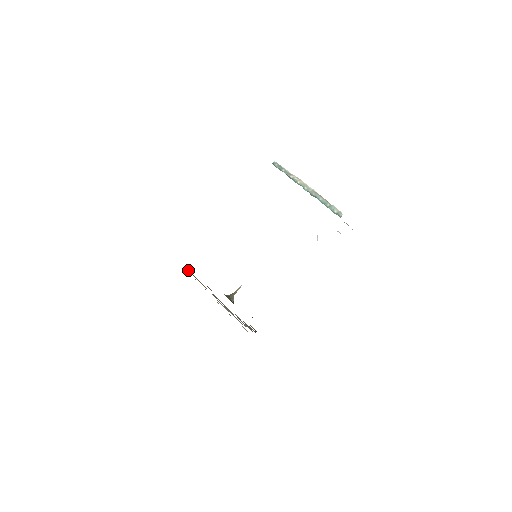
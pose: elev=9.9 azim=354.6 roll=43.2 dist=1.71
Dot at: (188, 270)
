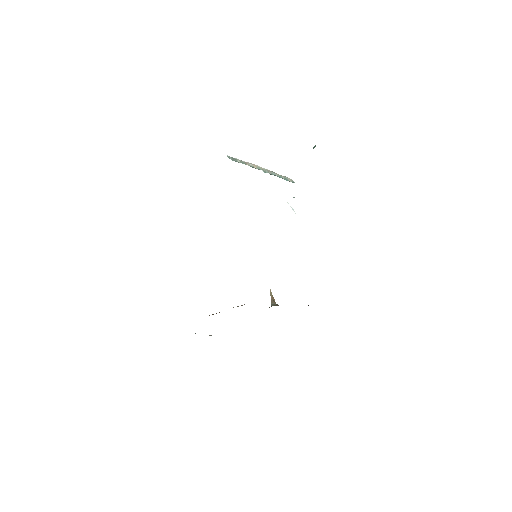
Dot at: occluded
